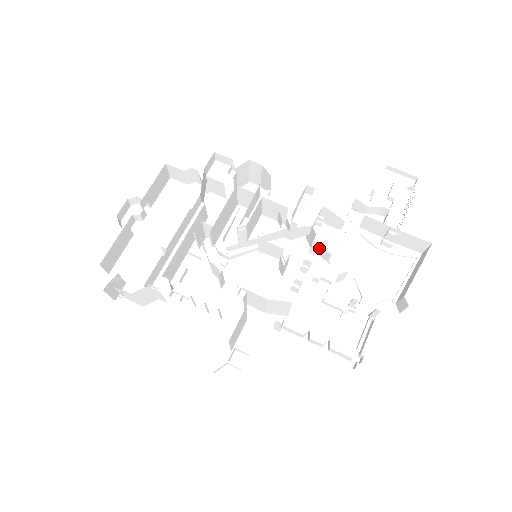
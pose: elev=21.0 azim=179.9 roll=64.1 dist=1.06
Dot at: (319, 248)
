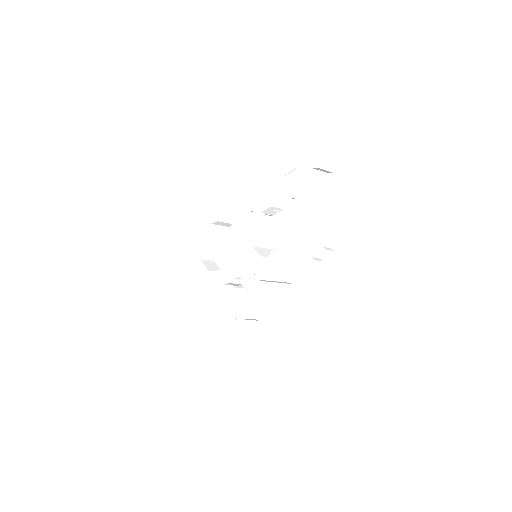
Dot at: (268, 212)
